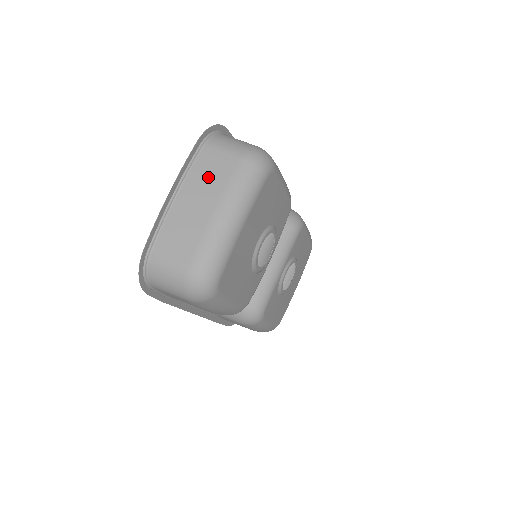
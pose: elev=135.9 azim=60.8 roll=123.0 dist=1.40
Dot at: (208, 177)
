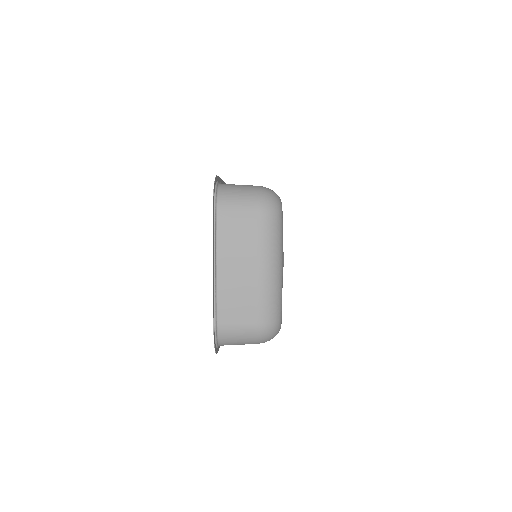
Dot at: (238, 241)
